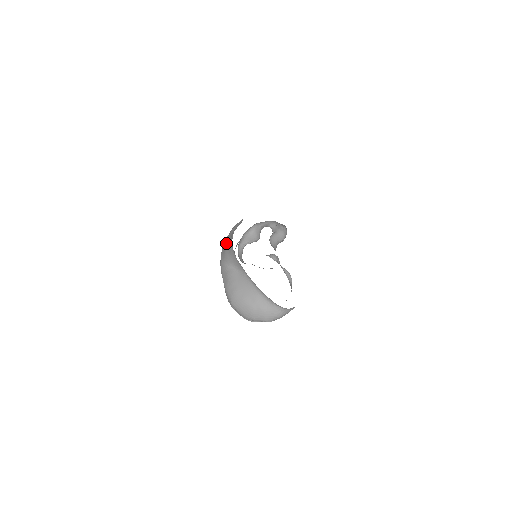
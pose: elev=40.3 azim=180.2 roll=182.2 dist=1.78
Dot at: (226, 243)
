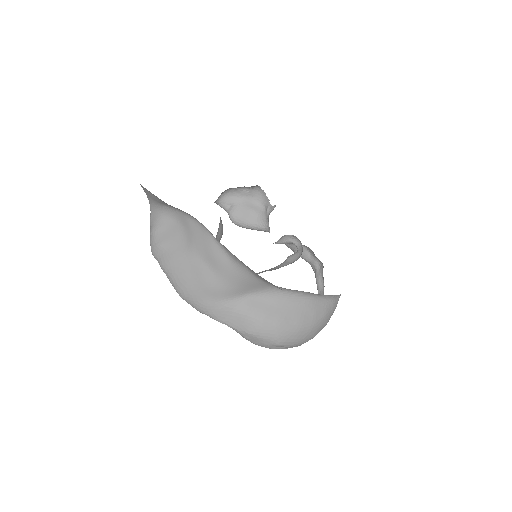
Dot at: (192, 271)
